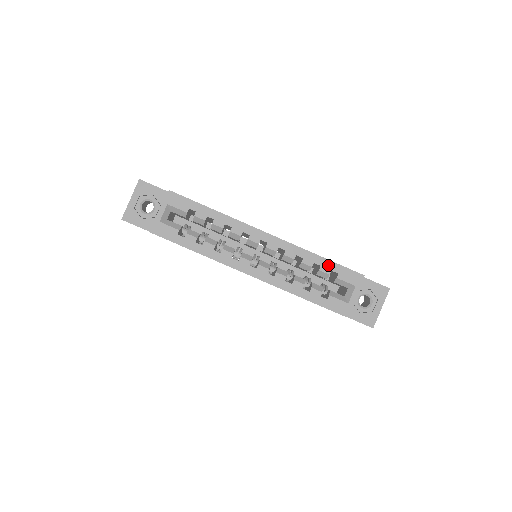
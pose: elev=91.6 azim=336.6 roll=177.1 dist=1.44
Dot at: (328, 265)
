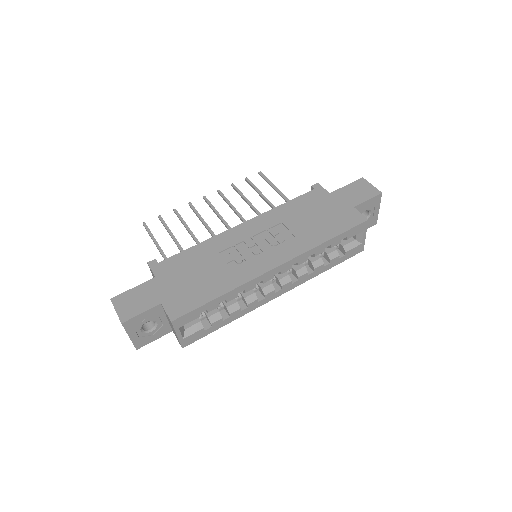
Dot at: (337, 240)
